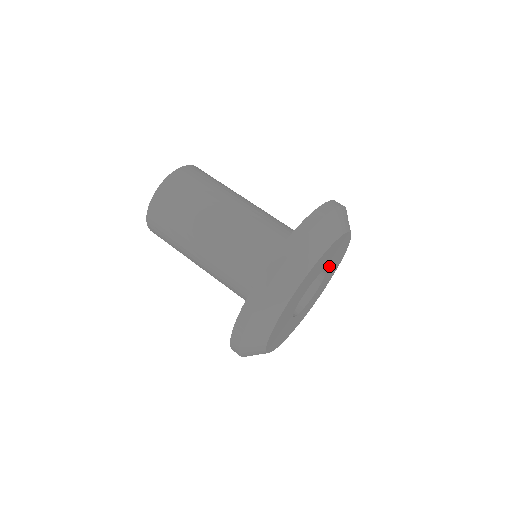
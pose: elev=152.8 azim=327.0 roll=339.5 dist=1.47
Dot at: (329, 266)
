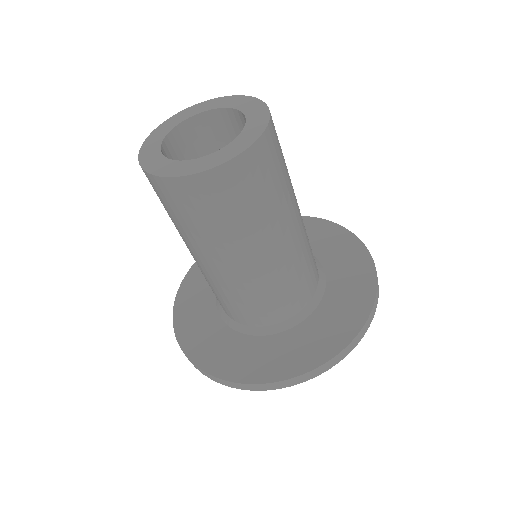
Dot at: occluded
